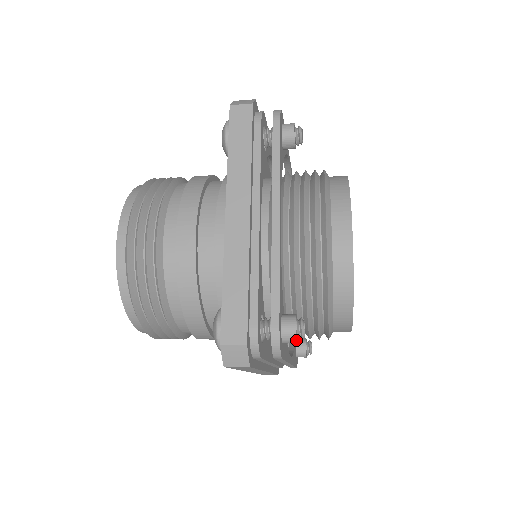
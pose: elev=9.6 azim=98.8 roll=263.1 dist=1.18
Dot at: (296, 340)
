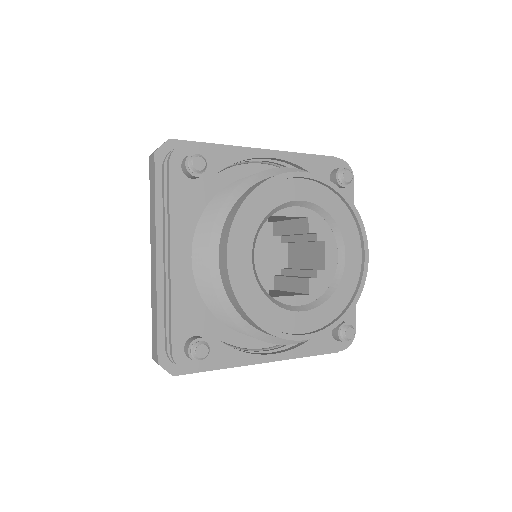
Dot at: (195, 360)
